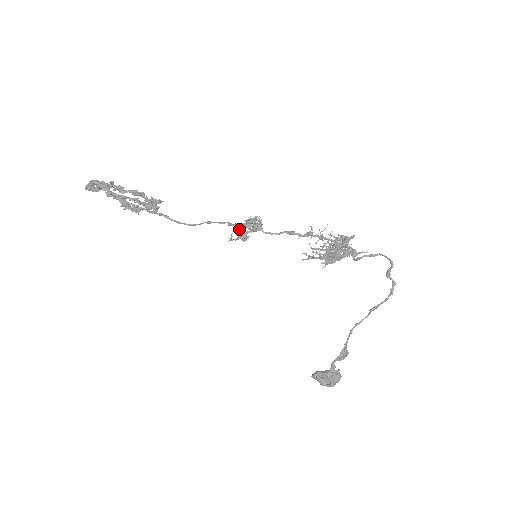
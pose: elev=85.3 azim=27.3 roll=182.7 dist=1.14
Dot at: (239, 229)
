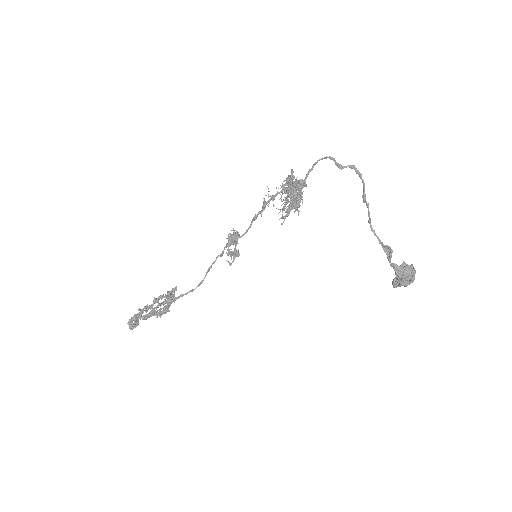
Dot at: occluded
